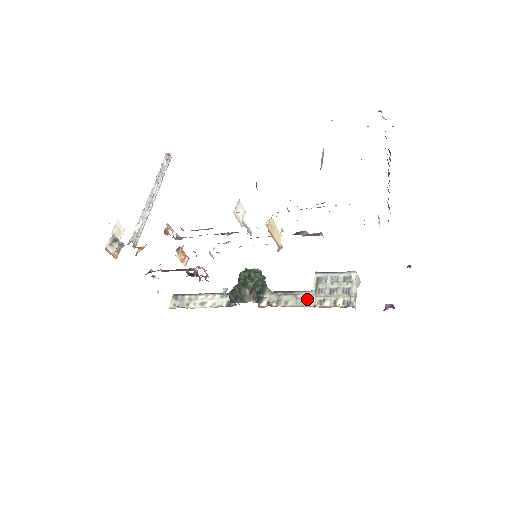
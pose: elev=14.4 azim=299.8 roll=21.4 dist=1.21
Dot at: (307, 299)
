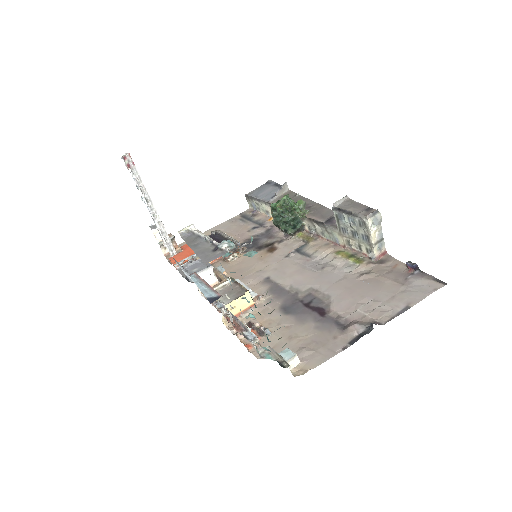
Dot at: (336, 237)
